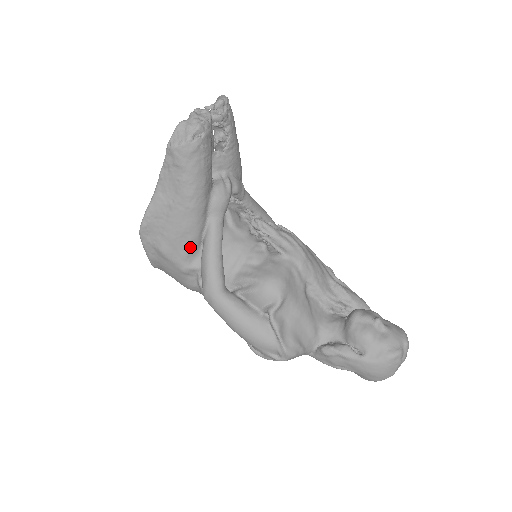
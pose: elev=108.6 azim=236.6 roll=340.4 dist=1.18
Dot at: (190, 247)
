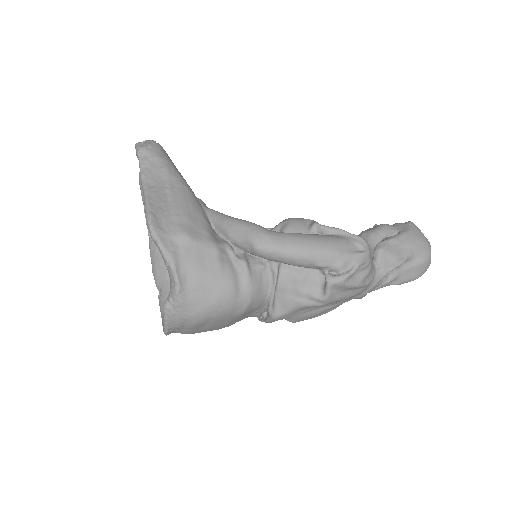
Dot at: (206, 224)
